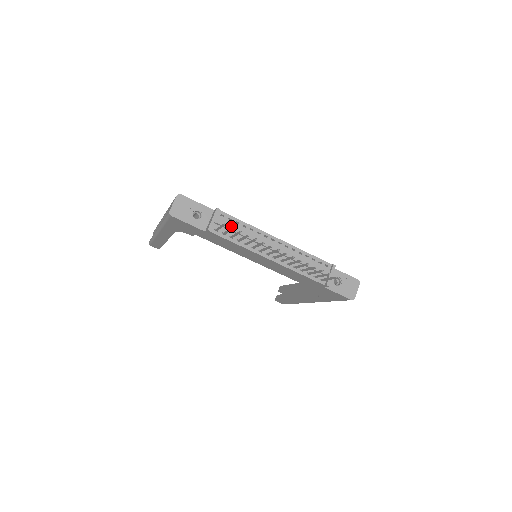
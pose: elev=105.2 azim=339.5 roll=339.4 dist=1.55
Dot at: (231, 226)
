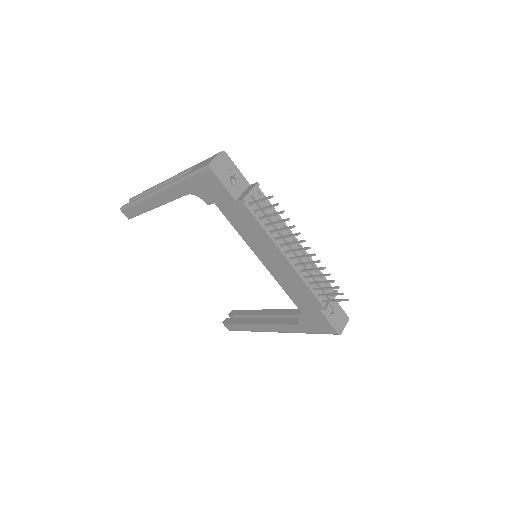
Dot at: occluded
